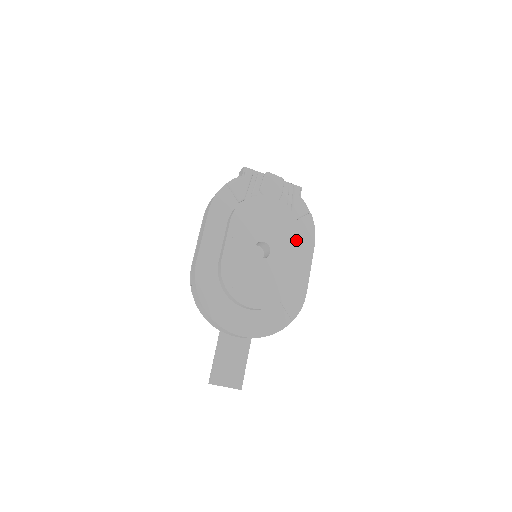
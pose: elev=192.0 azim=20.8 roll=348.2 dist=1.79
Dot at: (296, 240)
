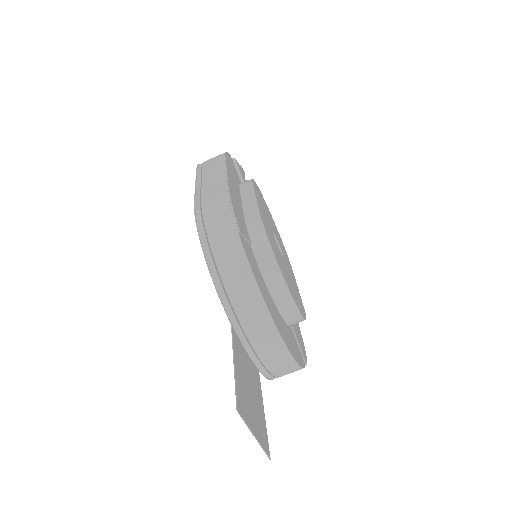
Dot at: (291, 267)
